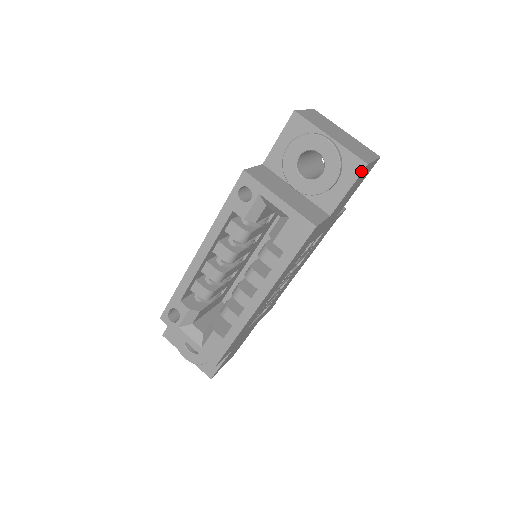
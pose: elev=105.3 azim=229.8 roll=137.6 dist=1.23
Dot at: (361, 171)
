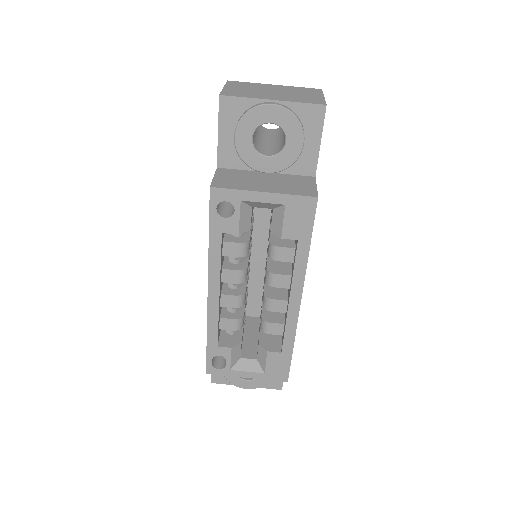
Dot at: (323, 116)
